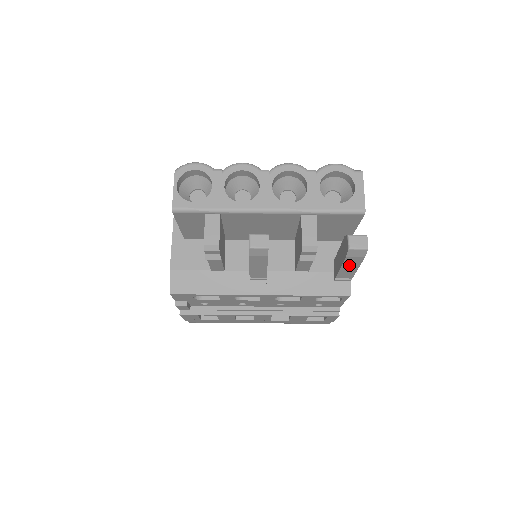
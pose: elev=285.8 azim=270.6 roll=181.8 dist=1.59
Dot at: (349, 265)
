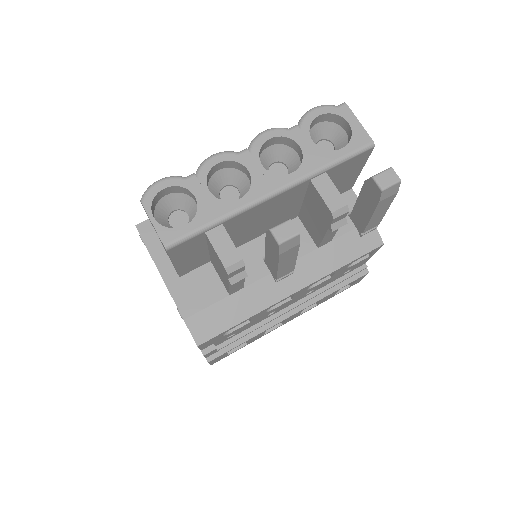
Dot at: (380, 210)
